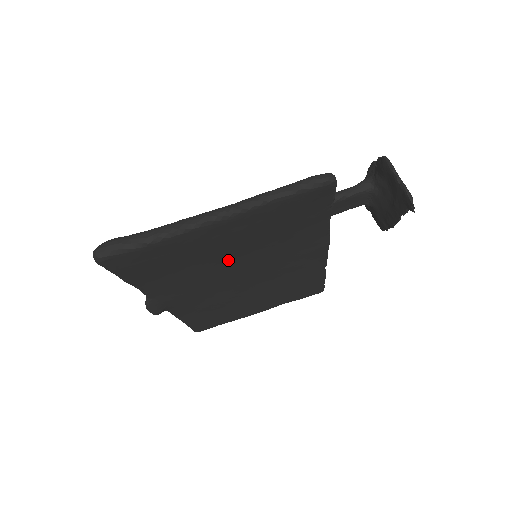
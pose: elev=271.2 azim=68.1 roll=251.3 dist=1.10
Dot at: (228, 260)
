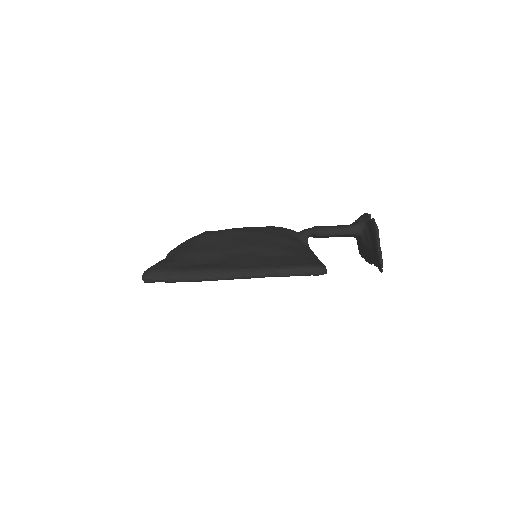
Dot at: occluded
